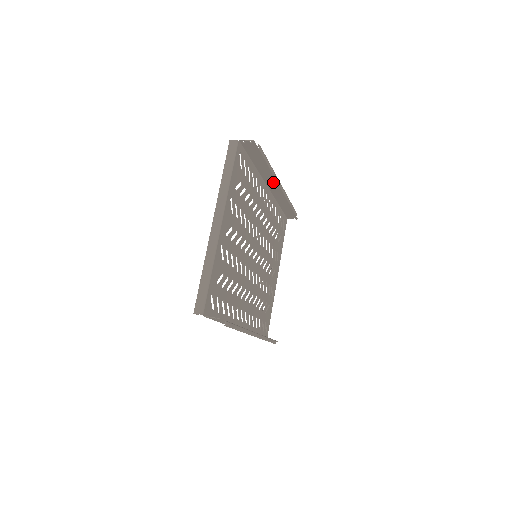
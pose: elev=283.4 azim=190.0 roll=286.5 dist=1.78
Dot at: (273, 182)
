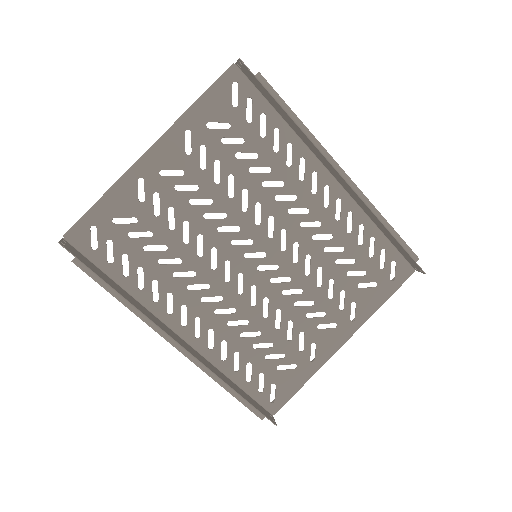
Dot at: (327, 162)
